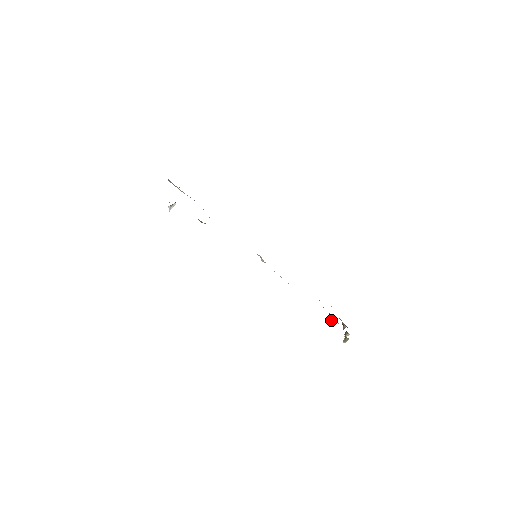
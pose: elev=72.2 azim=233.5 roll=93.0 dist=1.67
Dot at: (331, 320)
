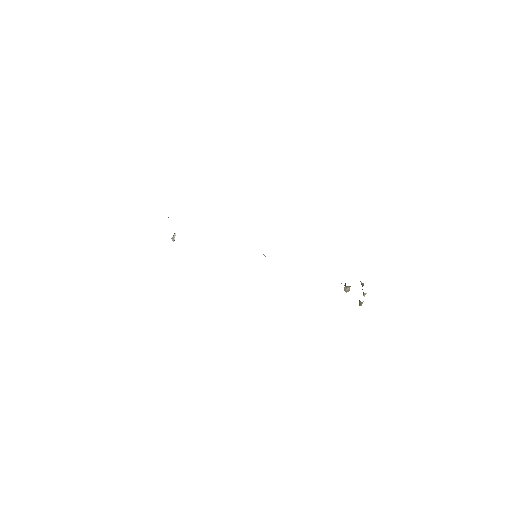
Dot at: (345, 286)
